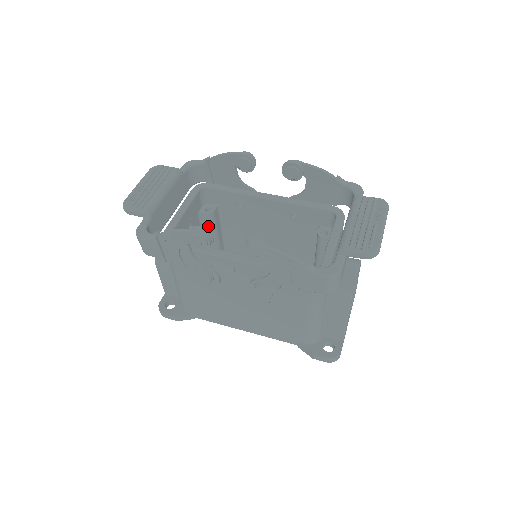
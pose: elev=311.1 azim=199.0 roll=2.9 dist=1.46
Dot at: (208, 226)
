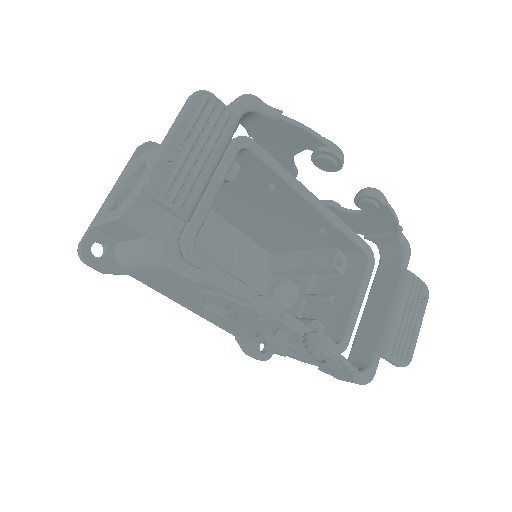
Dot at: occluded
